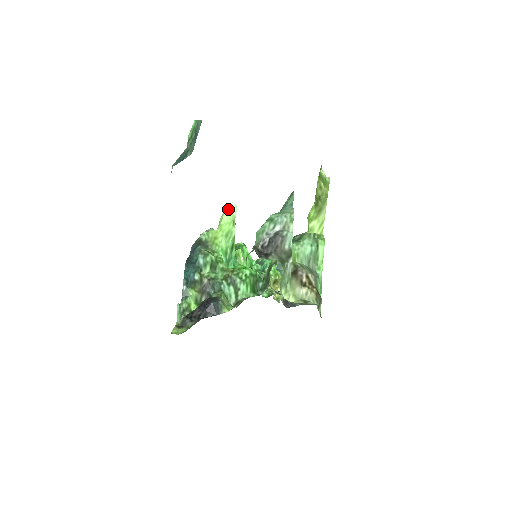
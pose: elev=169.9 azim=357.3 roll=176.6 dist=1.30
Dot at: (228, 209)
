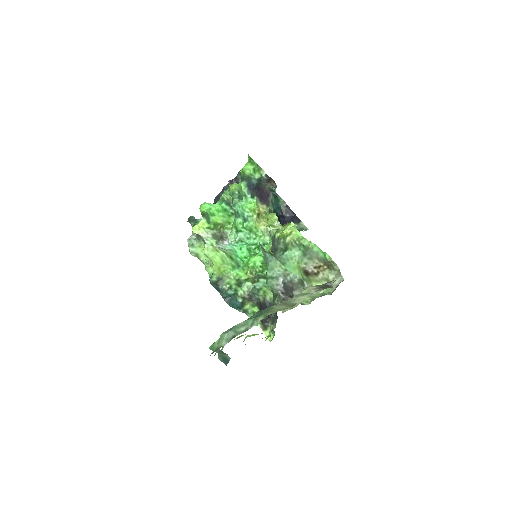
Dot at: (206, 251)
